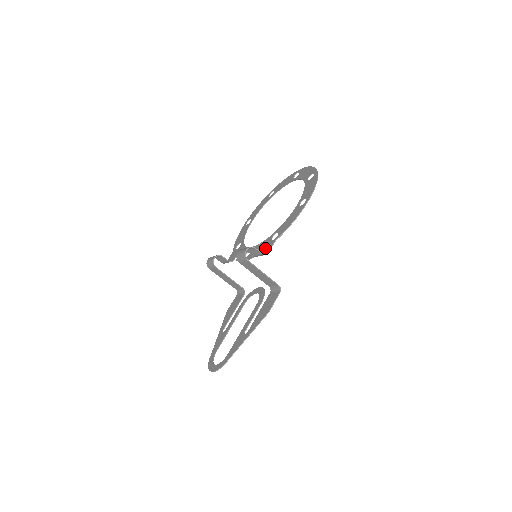
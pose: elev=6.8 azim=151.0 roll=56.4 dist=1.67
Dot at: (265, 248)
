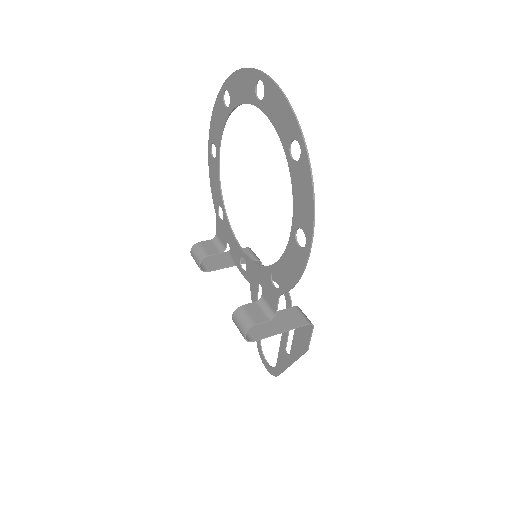
Dot at: (268, 294)
